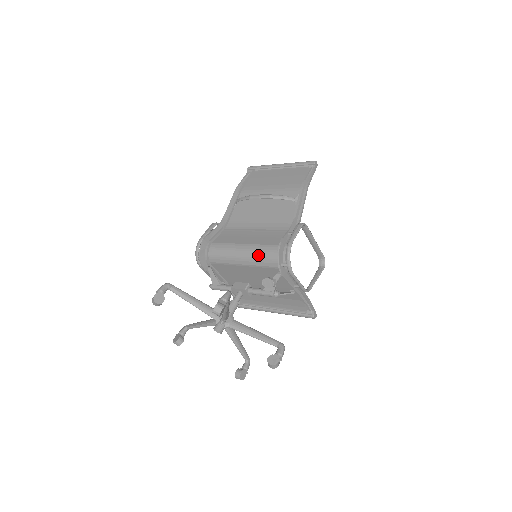
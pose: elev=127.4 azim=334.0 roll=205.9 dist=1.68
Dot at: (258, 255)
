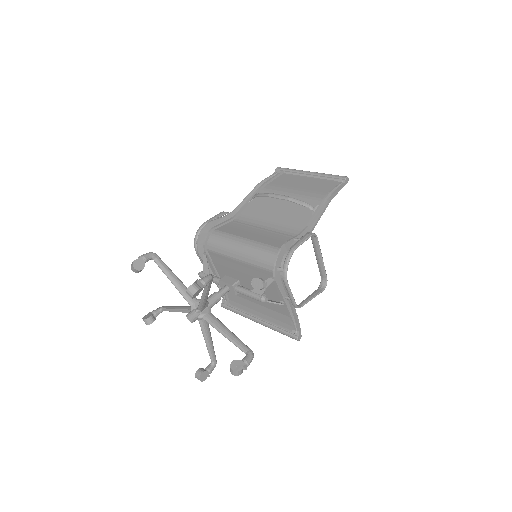
Dot at: (257, 253)
